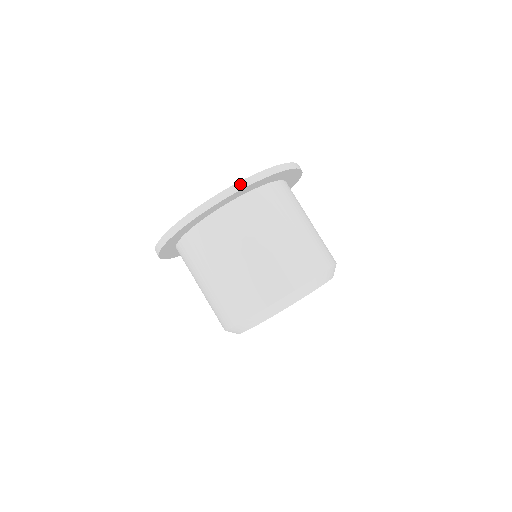
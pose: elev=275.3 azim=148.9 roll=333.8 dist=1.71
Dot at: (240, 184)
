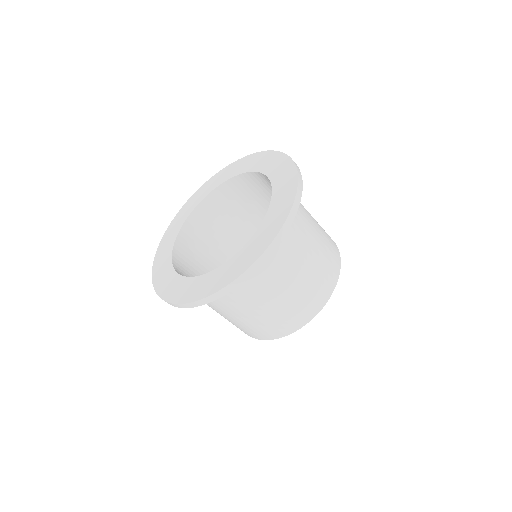
Dot at: (279, 236)
